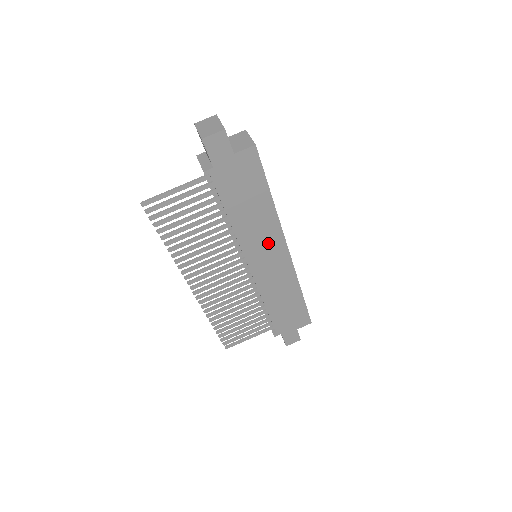
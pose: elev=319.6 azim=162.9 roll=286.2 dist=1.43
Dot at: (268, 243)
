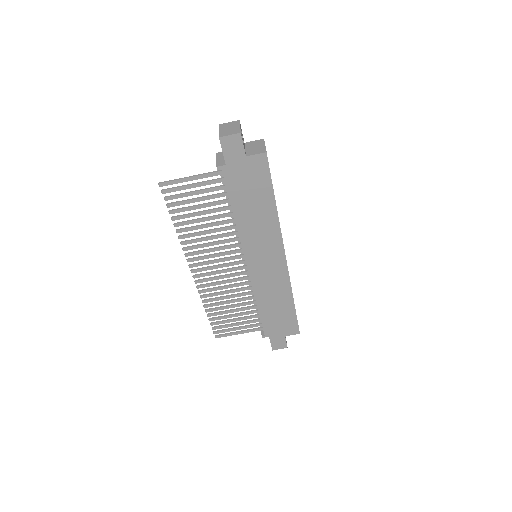
Dot at: (267, 245)
